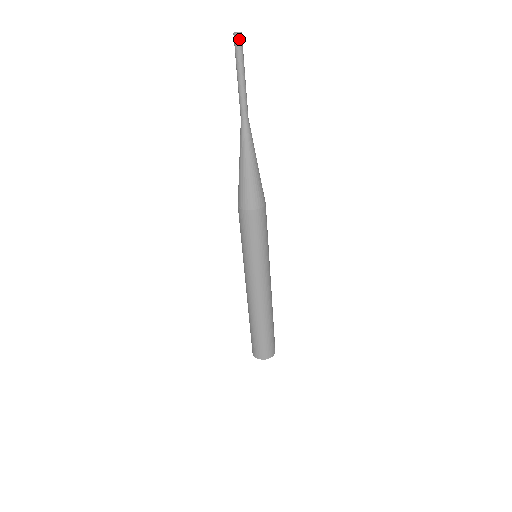
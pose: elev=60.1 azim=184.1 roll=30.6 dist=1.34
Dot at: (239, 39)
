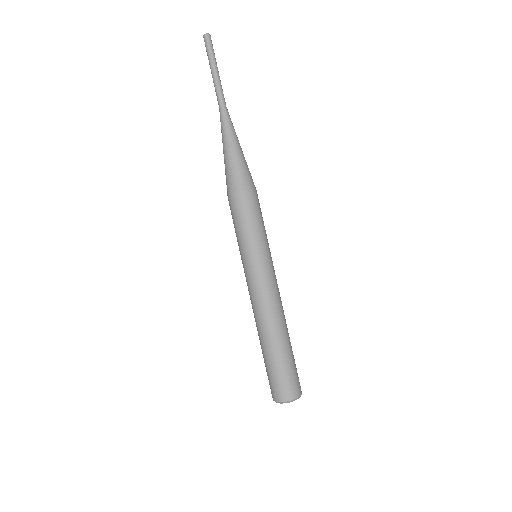
Dot at: (210, 38)
